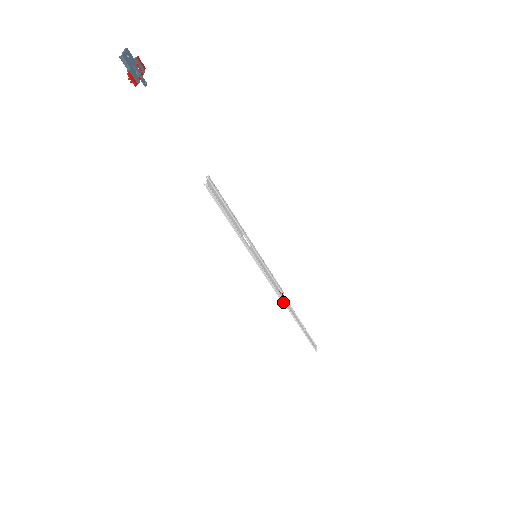
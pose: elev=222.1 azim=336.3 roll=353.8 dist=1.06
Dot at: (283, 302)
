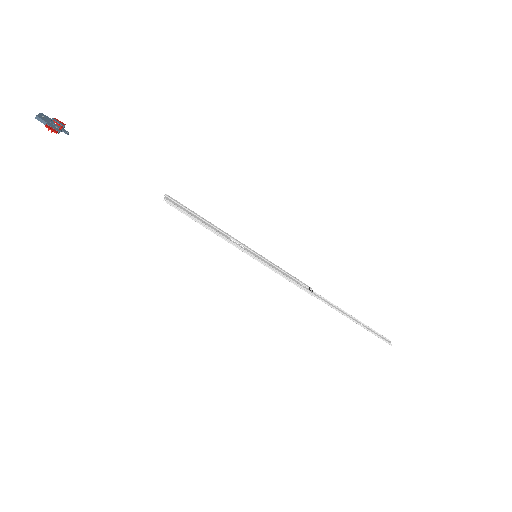
Dot at: occluded
